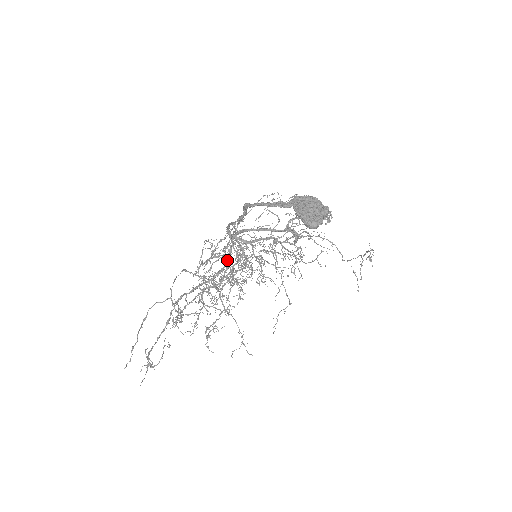
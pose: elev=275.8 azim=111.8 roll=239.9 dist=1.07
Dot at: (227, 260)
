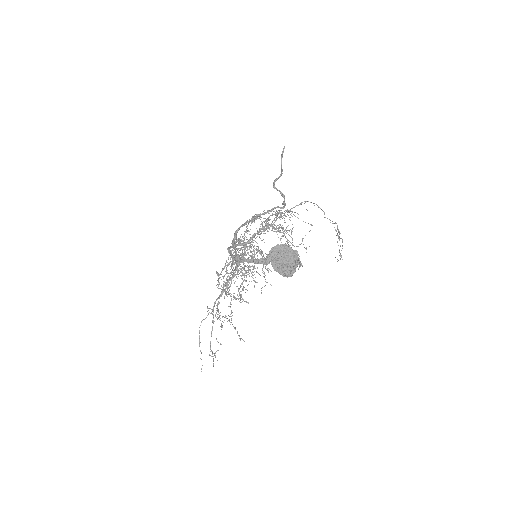
Dot at: occluded
